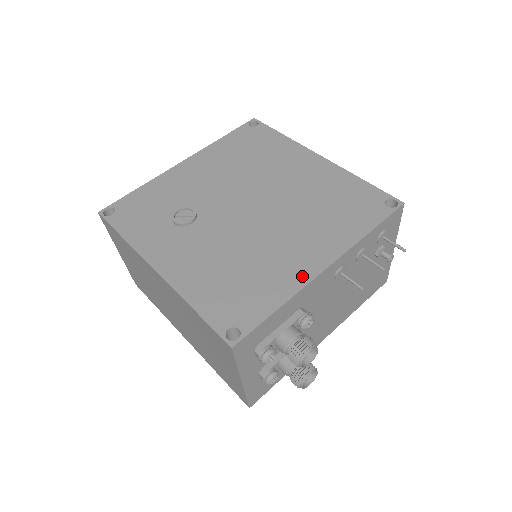
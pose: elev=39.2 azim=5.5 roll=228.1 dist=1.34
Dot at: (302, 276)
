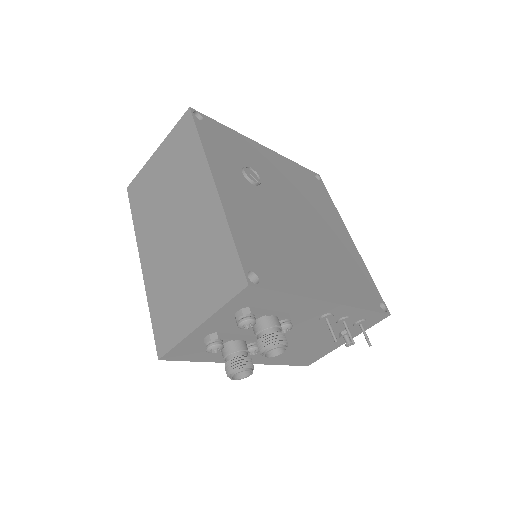
Dot at: (315, 291)
